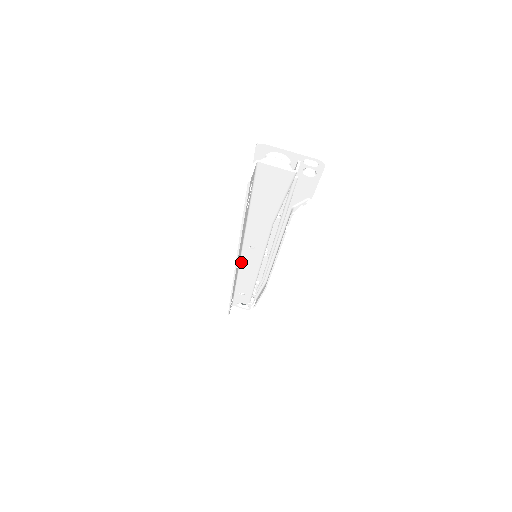
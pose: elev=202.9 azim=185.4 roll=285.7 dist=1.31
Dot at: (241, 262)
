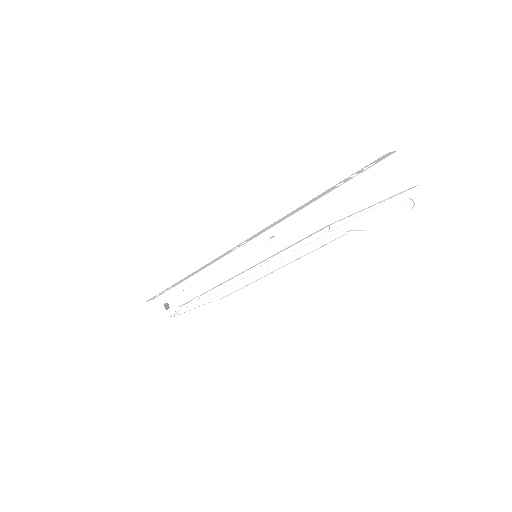
Dot at: (238, 250)
